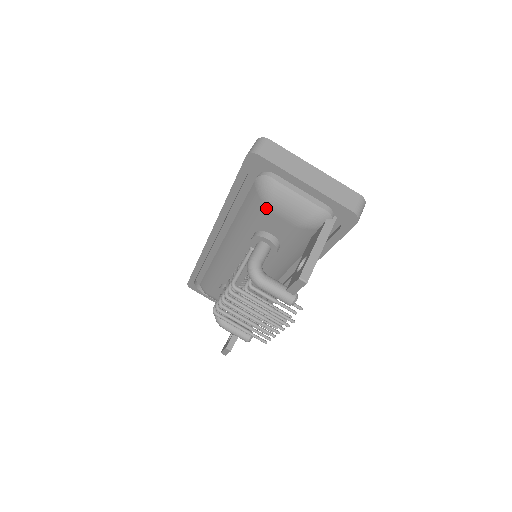
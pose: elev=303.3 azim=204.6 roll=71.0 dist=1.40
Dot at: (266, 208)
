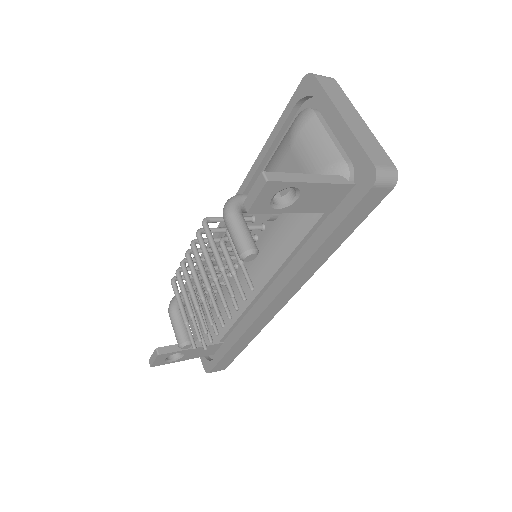
Dot at: (289, 145)
